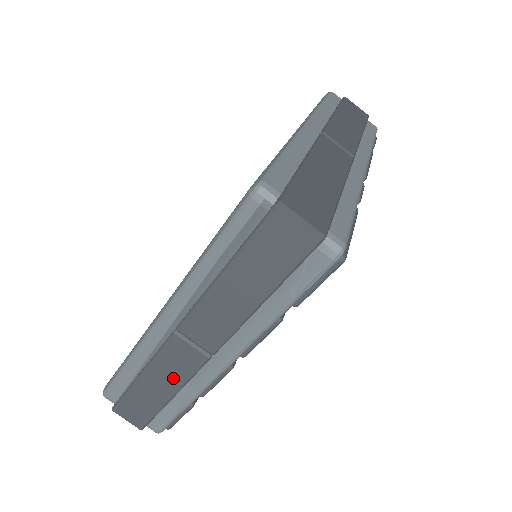
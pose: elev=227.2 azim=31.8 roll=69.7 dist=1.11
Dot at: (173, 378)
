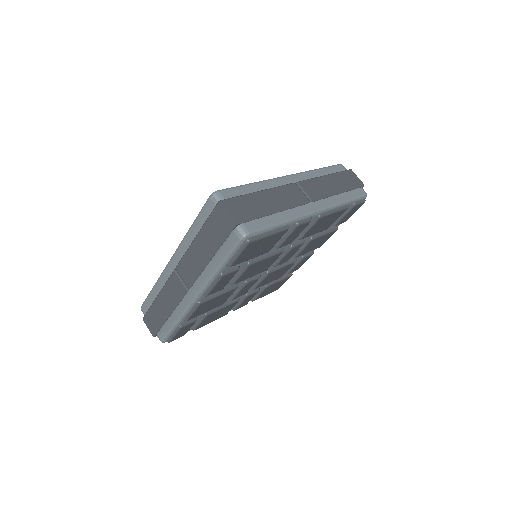
Dot at: (171, 301)
